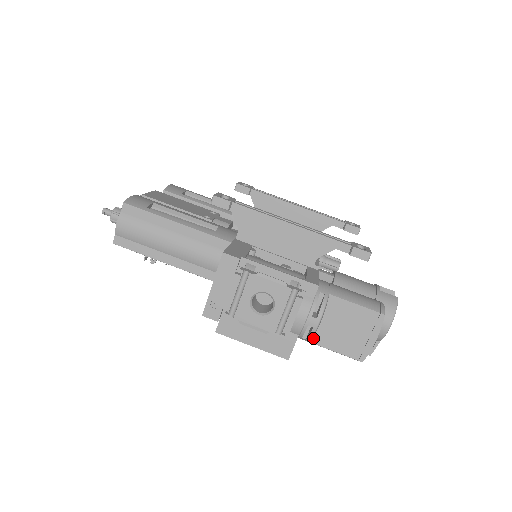
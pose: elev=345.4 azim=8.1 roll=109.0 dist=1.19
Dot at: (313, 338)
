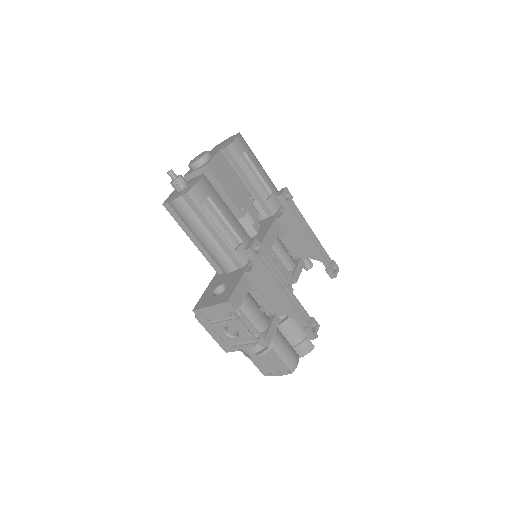
Dot at: occluded
